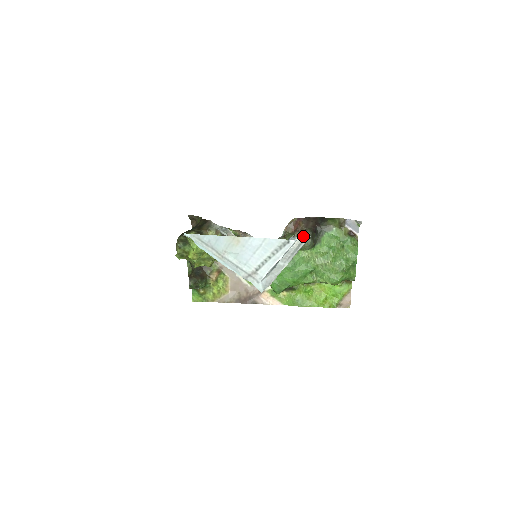
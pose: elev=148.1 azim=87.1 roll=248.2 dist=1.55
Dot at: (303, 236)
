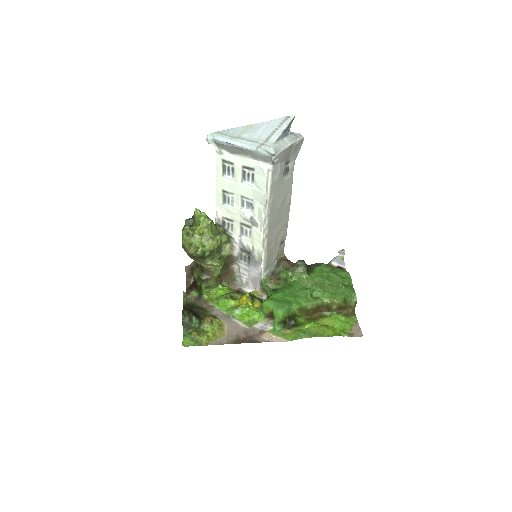
Dot at: occluded
